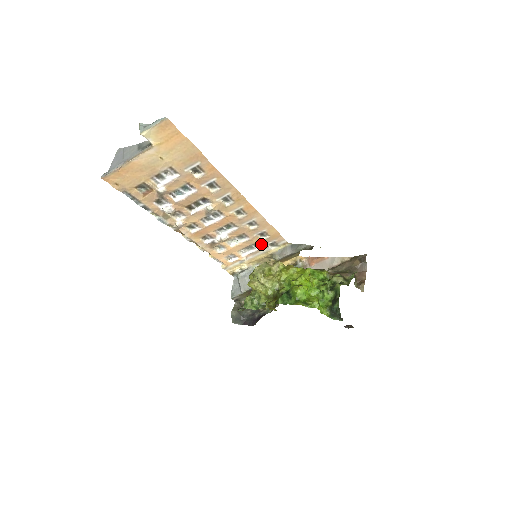
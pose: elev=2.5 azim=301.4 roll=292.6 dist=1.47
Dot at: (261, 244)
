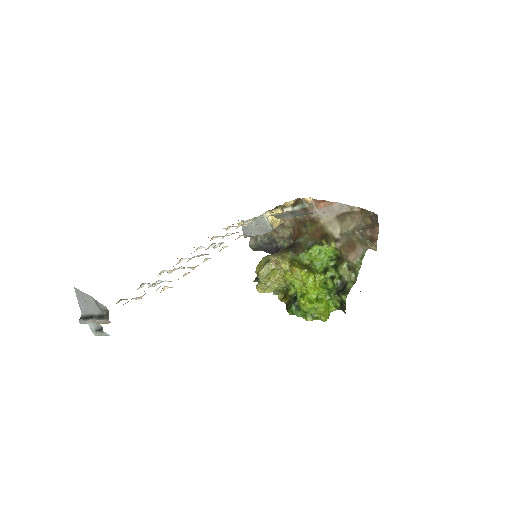
Dot at: occluded
